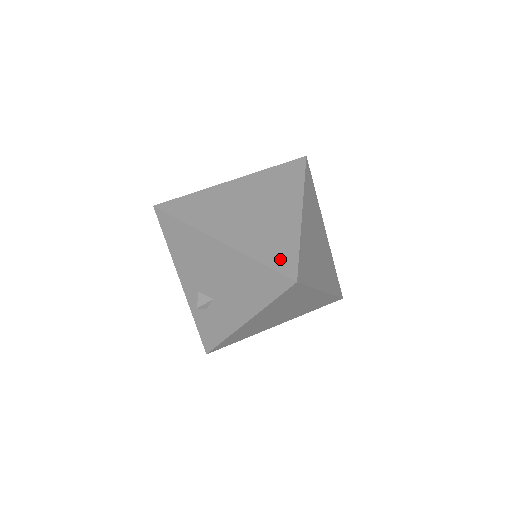
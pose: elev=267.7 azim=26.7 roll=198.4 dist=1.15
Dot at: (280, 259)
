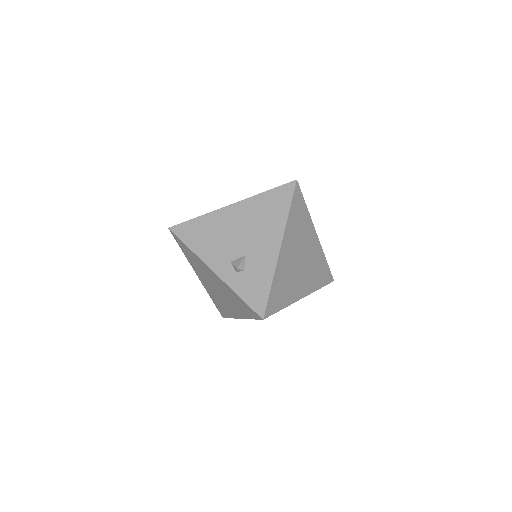
Dot at: occluded
